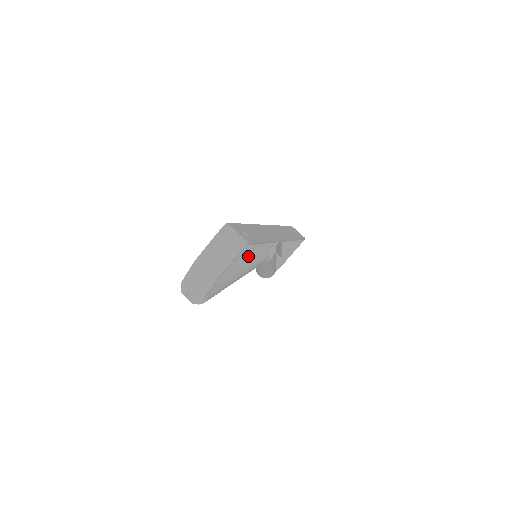
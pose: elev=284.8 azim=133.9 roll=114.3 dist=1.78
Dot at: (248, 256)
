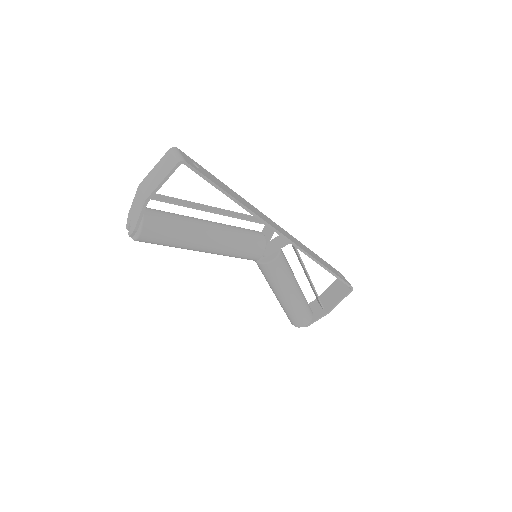
Dot at: (226, 228)
